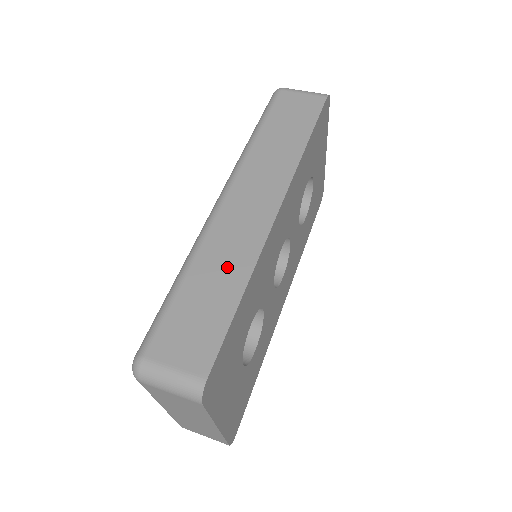
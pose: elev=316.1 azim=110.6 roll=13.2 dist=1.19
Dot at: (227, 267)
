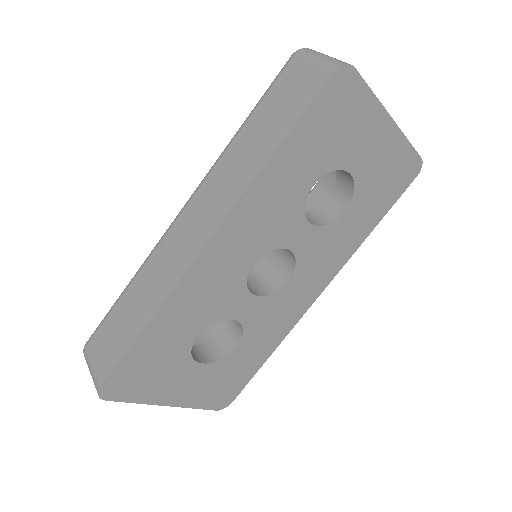
Dot at: (149, 292)
